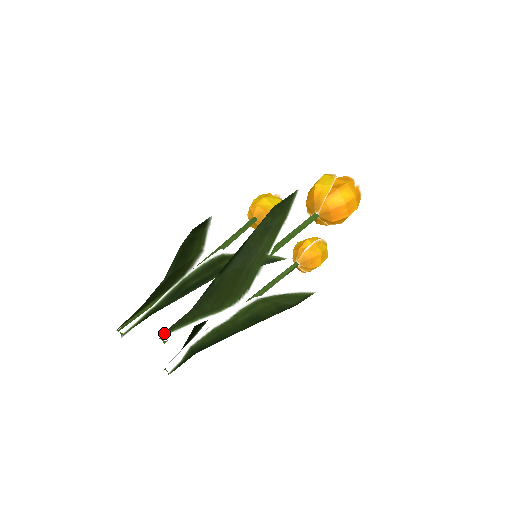
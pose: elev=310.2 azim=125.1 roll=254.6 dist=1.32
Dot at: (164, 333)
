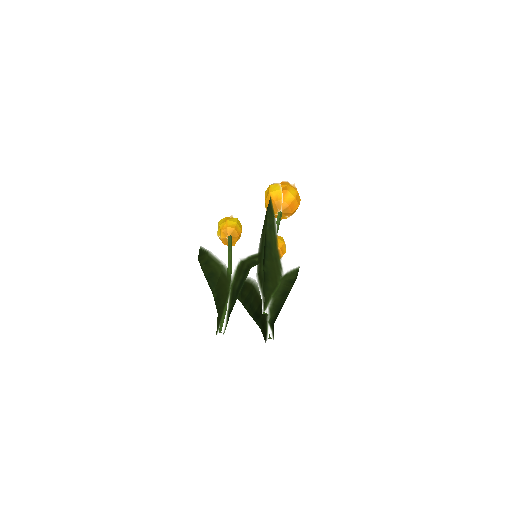
Dot at: (264, 310)
